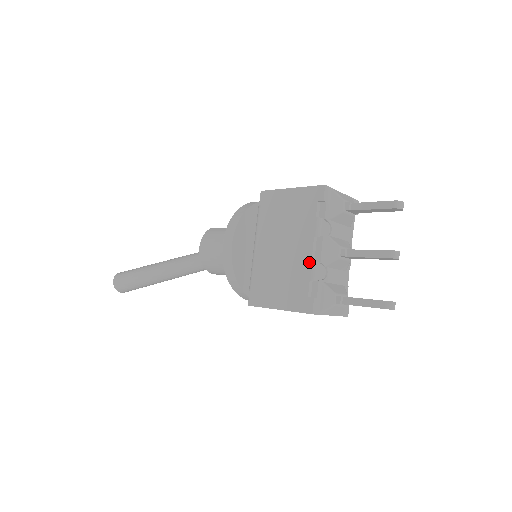
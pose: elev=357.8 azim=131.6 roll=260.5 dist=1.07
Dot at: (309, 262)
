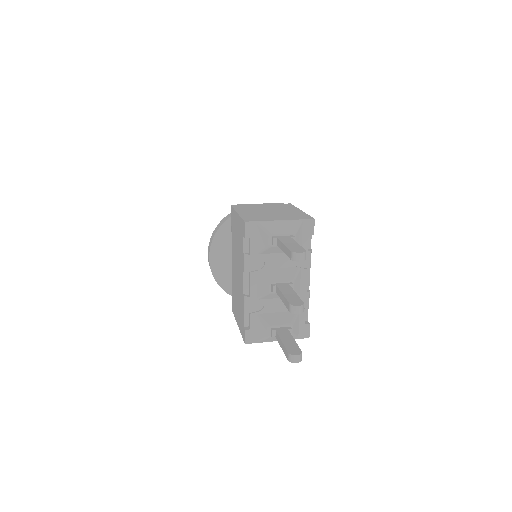
Dot at: (243, 295)
